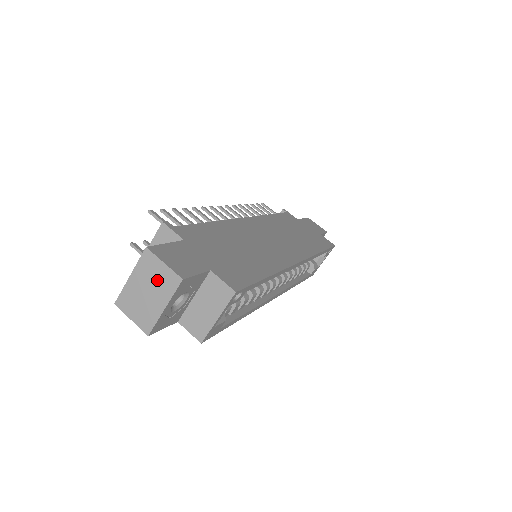
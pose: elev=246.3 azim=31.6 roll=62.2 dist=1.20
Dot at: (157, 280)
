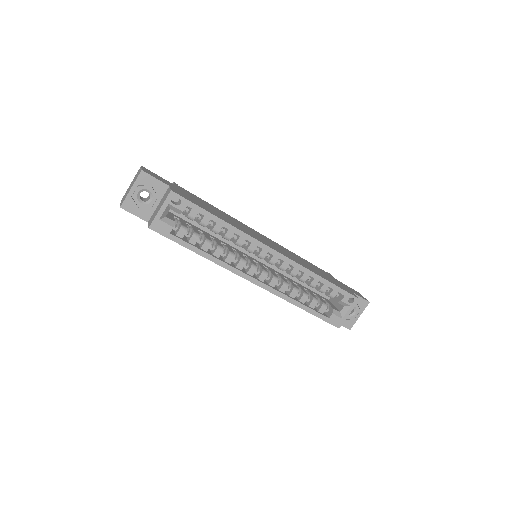
Dot at: (136, 177)
